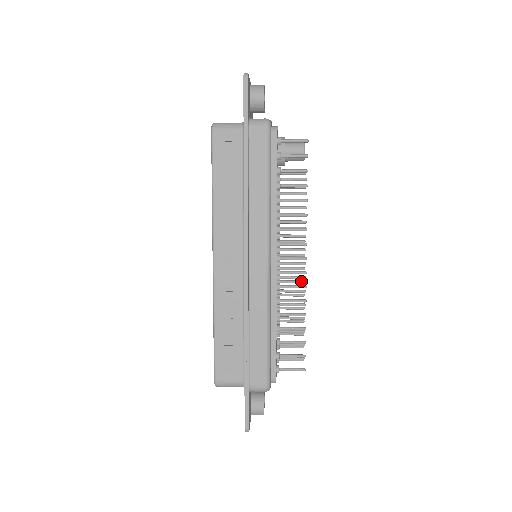
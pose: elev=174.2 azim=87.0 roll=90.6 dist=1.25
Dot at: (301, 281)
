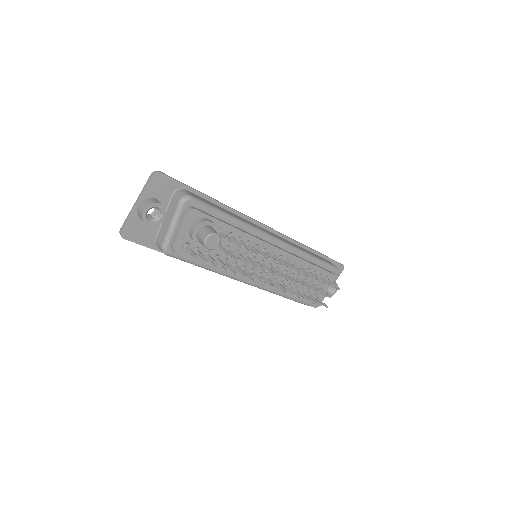
Dot at: occluded
